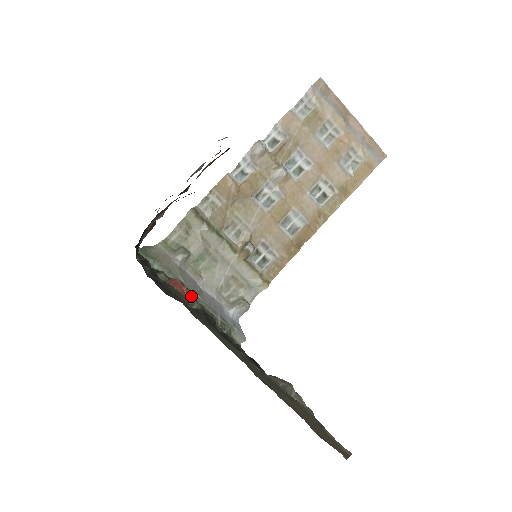
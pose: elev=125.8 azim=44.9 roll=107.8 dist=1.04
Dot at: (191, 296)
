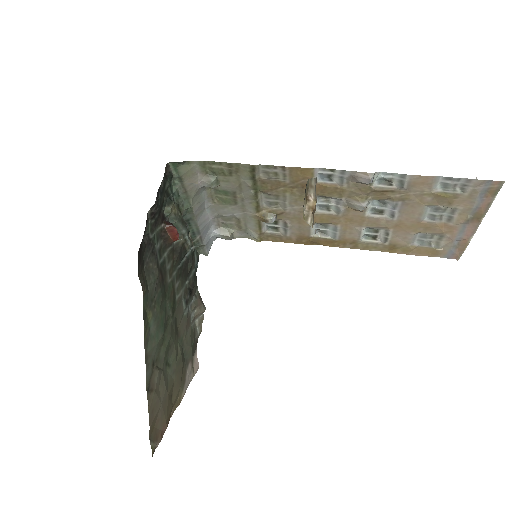
Dot at: (182, 232)
